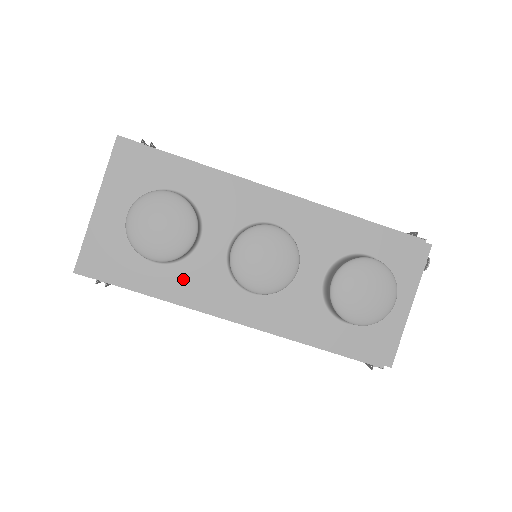
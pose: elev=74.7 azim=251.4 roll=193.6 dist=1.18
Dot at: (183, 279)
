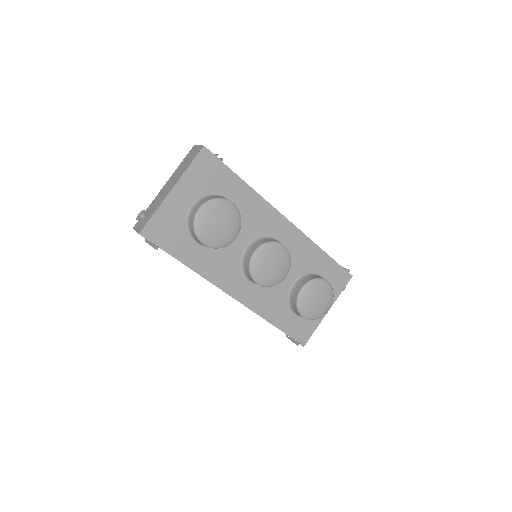
Dot at: (211, 260)
